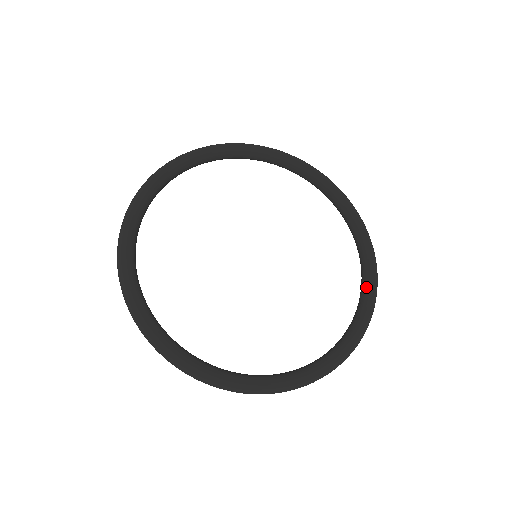
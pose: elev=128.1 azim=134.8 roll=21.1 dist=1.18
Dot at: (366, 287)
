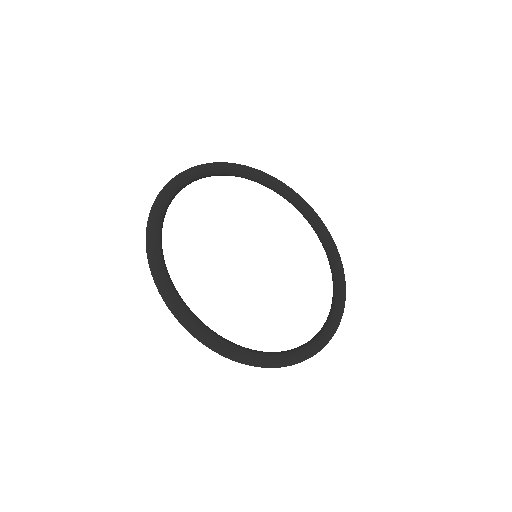
Dot at: (316, 222)
